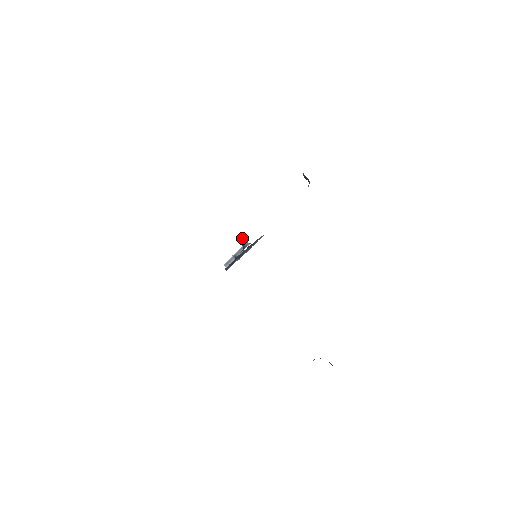
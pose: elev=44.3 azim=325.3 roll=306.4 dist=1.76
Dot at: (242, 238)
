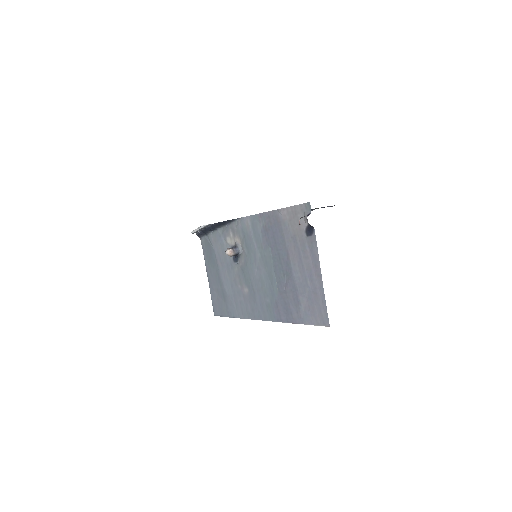
Dot at: (230, 254)
